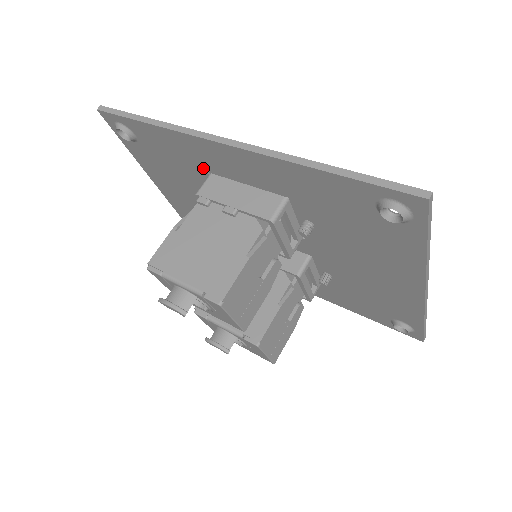
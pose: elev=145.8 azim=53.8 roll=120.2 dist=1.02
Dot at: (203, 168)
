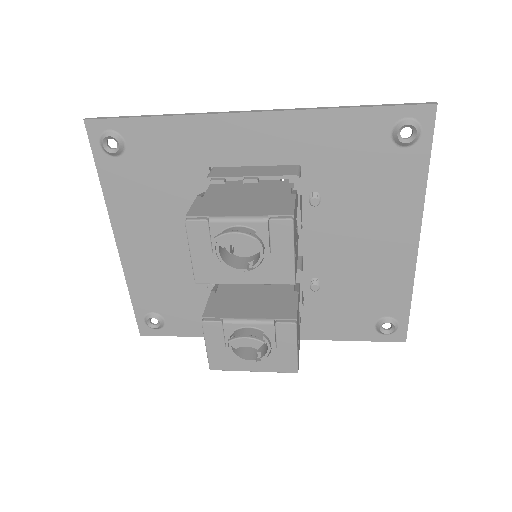
Dot at: (205, 163)
